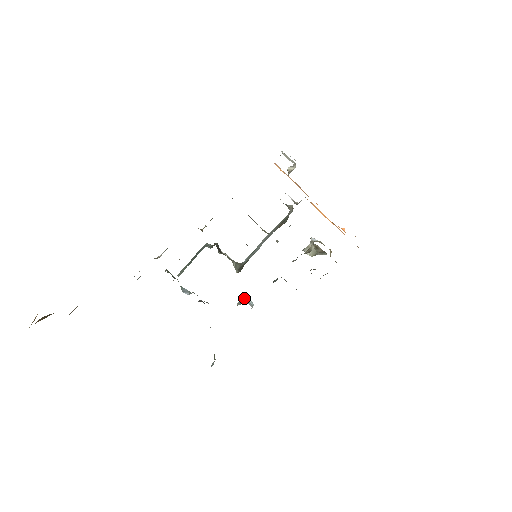
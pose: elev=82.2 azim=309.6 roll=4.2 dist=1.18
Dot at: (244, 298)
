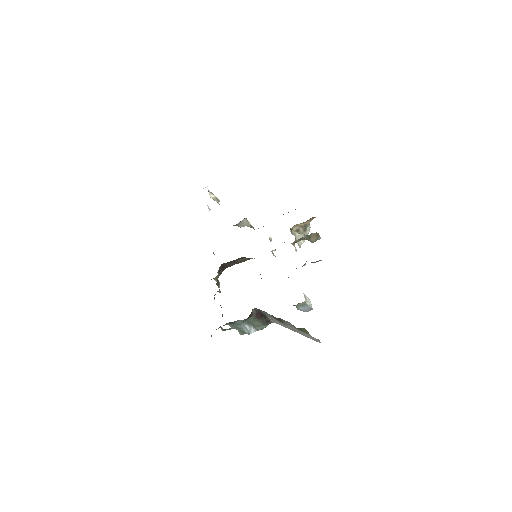
Dot at: occluded
